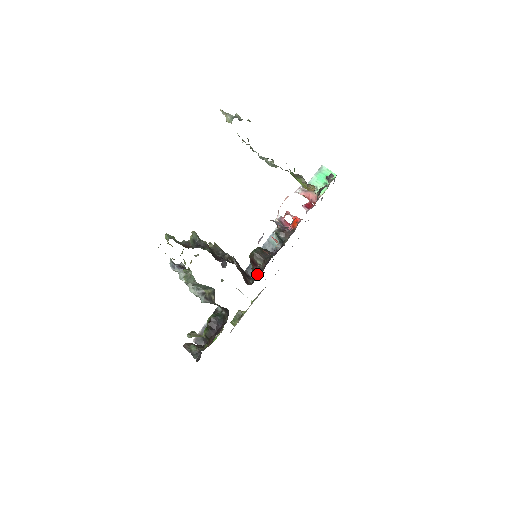
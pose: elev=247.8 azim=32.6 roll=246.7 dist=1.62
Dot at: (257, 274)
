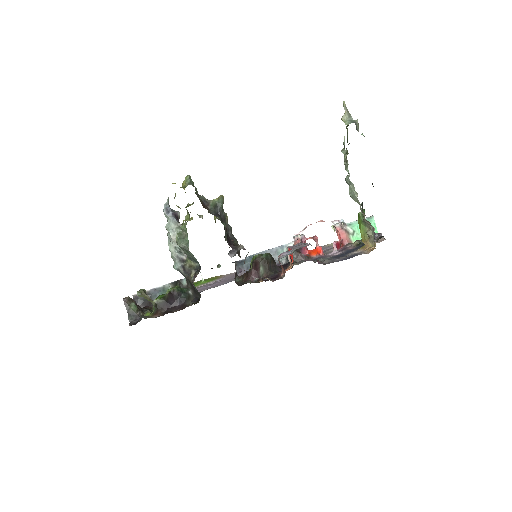
Dot at: (251, 279)
